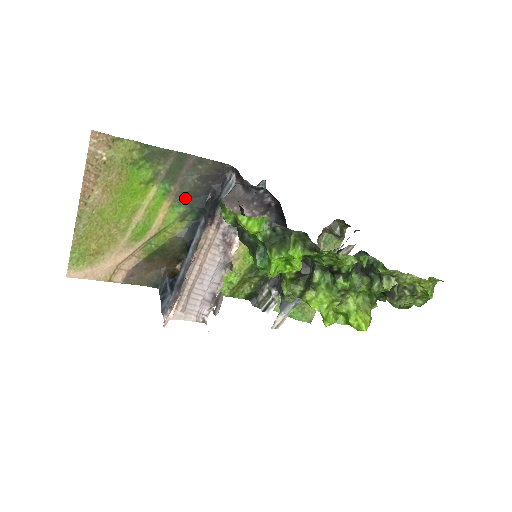
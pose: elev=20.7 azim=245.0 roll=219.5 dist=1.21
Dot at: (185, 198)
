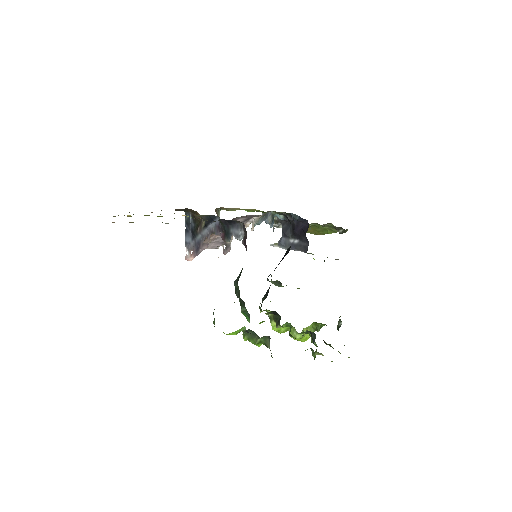
Dot at: occluded
